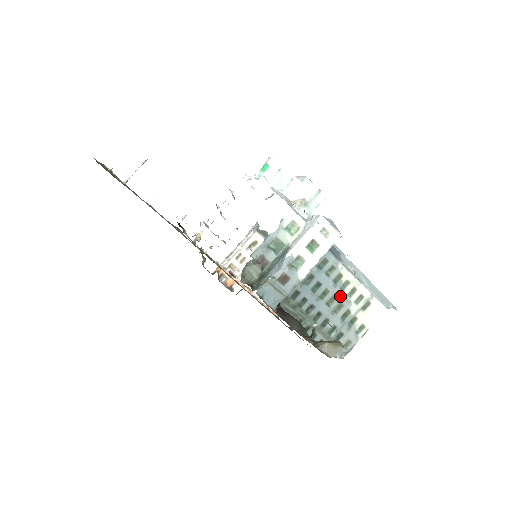
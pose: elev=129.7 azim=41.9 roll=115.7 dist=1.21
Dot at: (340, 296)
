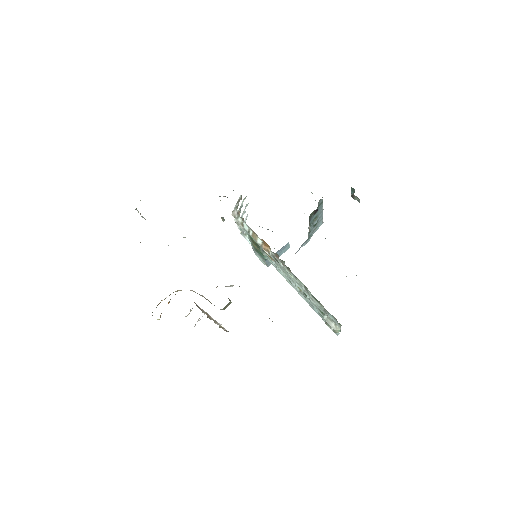
Dot at: occluded
